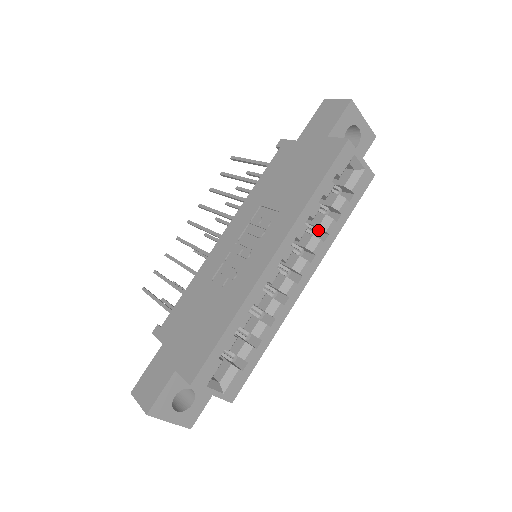
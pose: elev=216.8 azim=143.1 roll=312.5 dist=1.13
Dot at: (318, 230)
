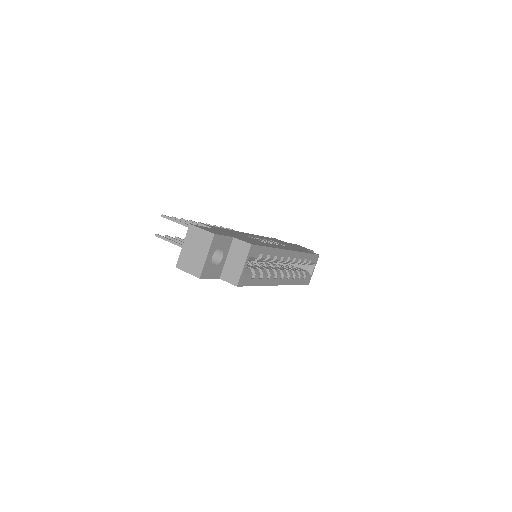
Dot at: occluded
